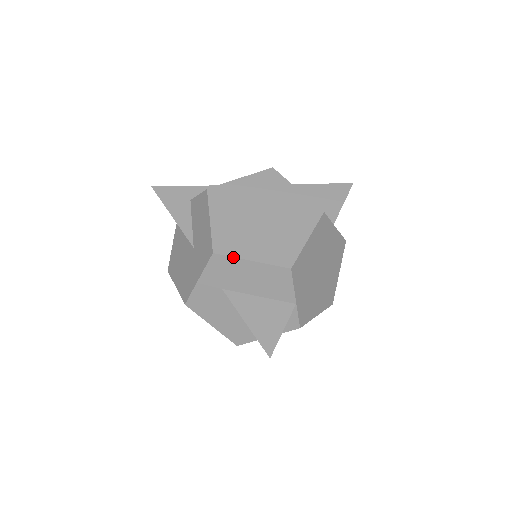
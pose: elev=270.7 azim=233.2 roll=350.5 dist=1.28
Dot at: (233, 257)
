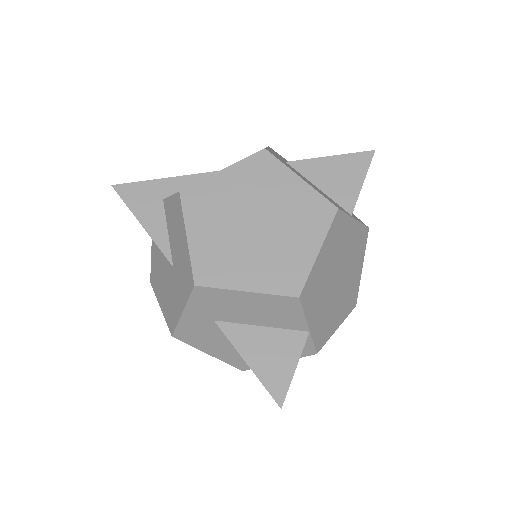
Dot at: (221, 289)
